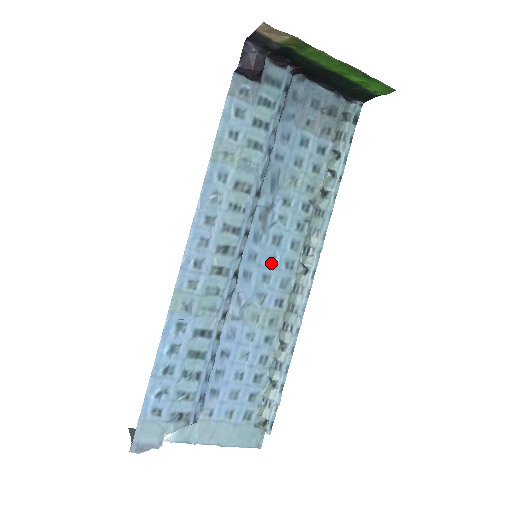
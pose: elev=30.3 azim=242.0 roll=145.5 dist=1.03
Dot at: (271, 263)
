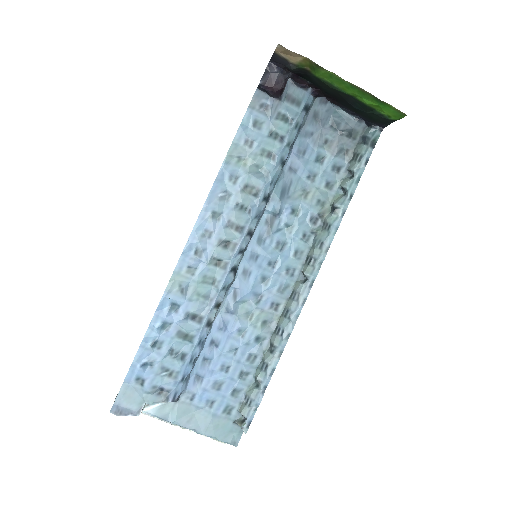
Dot at: (272, 266)
